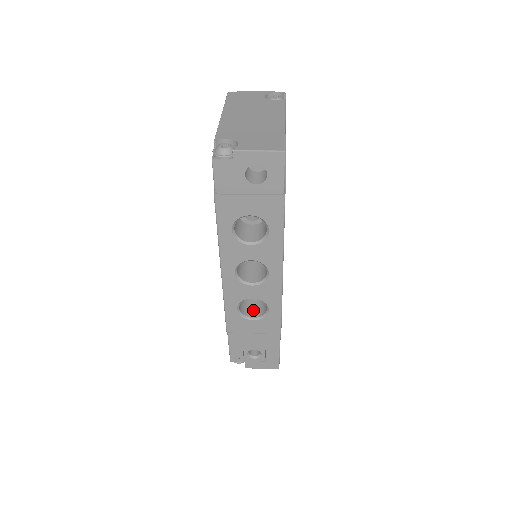
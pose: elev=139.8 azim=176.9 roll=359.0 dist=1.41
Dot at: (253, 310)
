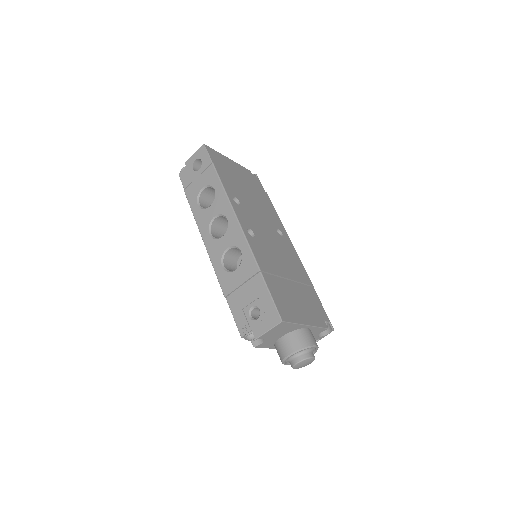
Dot at: occluded
